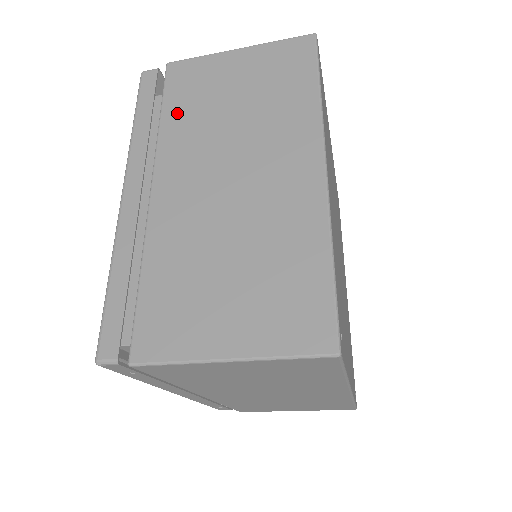
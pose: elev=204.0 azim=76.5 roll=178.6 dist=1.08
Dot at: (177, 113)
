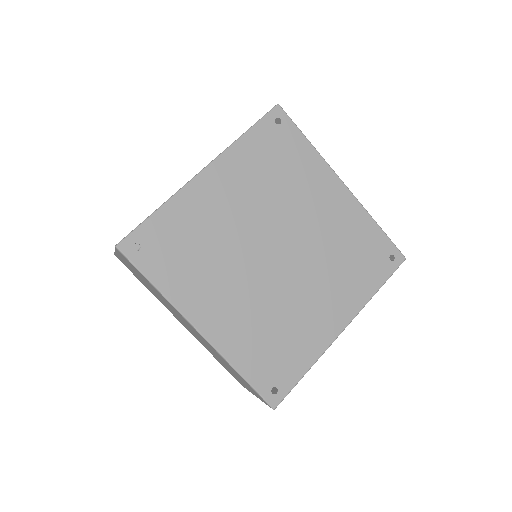
Dot at: occluded
